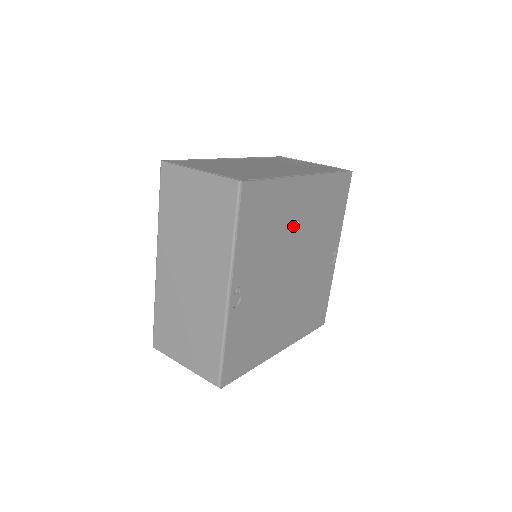
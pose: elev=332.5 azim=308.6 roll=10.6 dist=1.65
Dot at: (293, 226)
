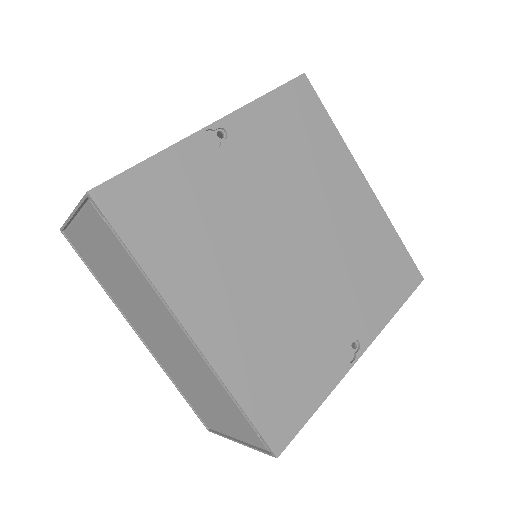
Dot at: (324, 198)
